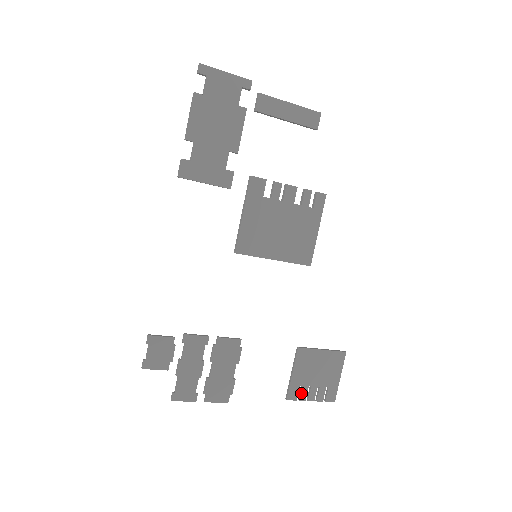
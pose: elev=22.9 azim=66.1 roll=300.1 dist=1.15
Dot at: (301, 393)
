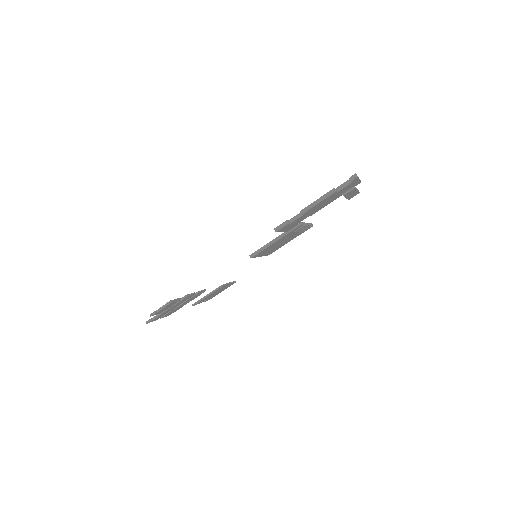
Dot at: occluded
